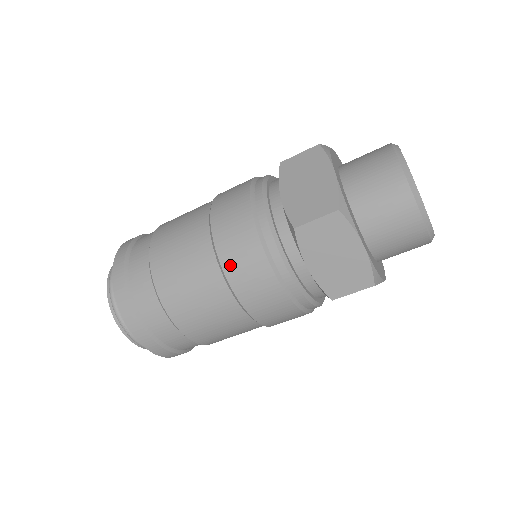
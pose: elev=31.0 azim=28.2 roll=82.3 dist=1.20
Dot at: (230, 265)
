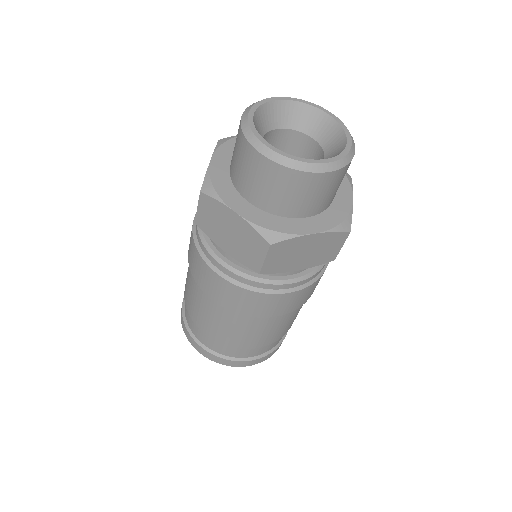
Dot at: (194, 272)
